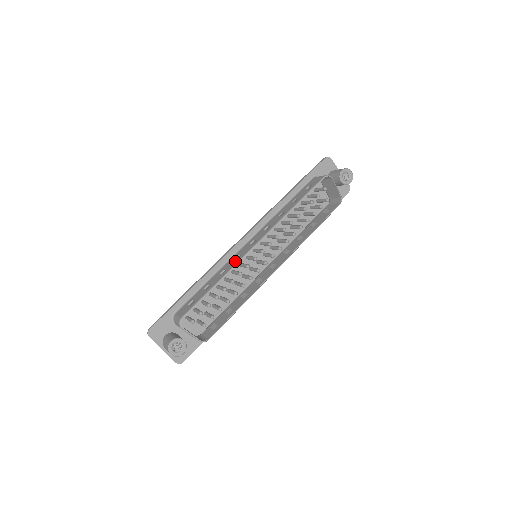
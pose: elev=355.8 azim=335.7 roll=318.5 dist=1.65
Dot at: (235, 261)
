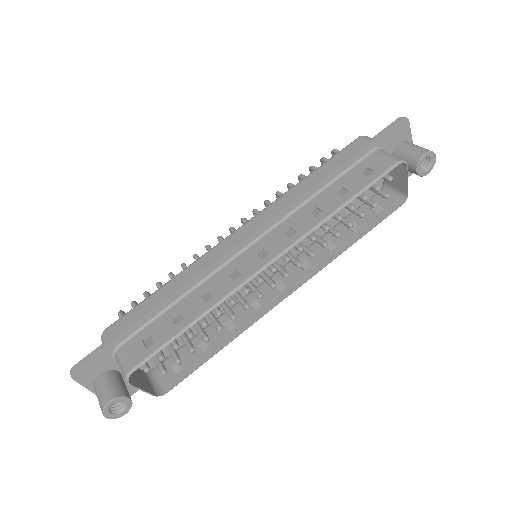
Dot at: (229, 284)
